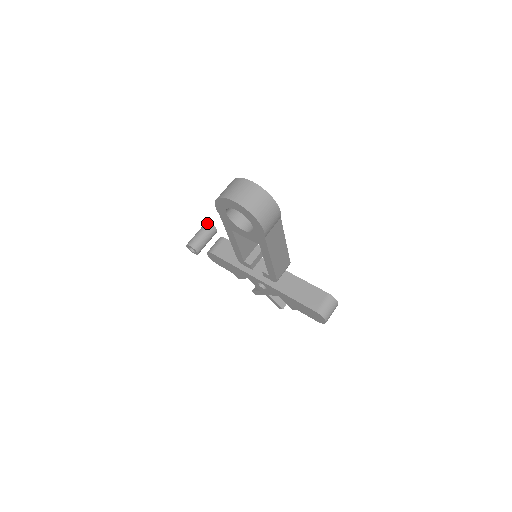
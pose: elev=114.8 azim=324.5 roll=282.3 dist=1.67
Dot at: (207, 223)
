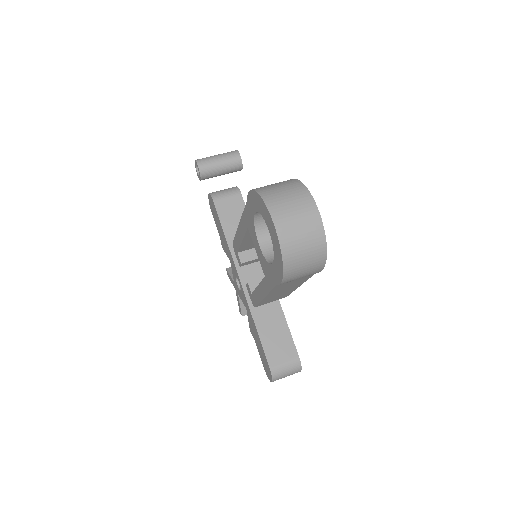
Dot at: (237, 153)
